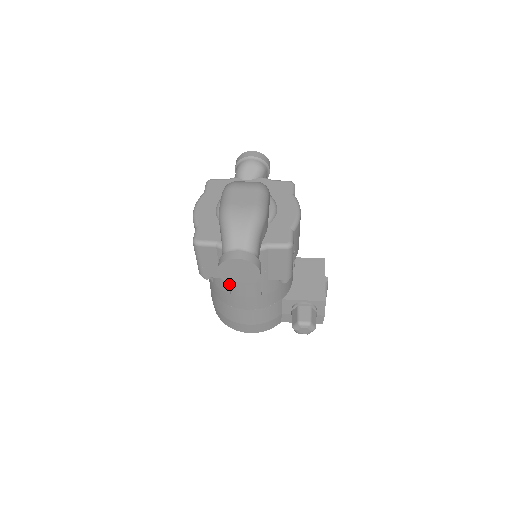
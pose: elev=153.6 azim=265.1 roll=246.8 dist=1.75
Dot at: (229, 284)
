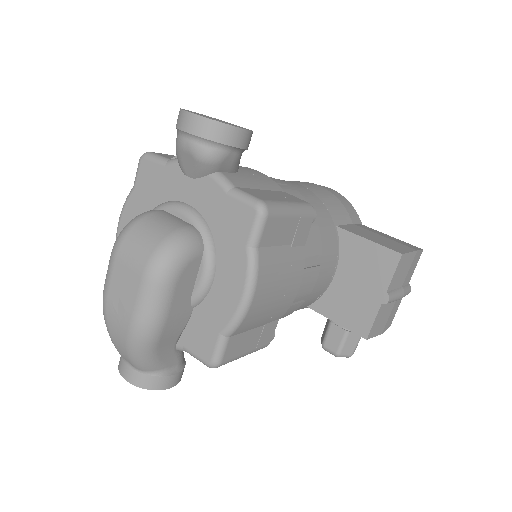
Dot at: occluded
